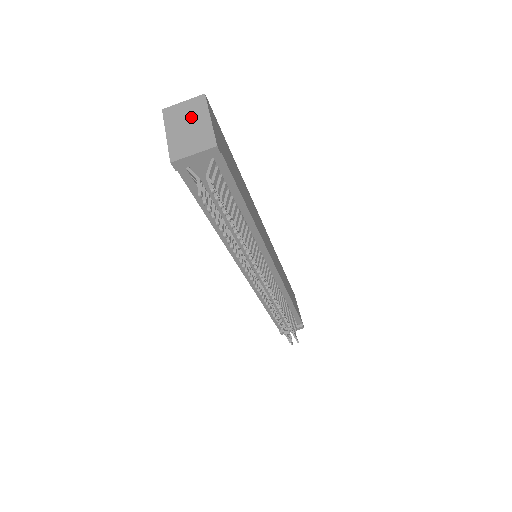
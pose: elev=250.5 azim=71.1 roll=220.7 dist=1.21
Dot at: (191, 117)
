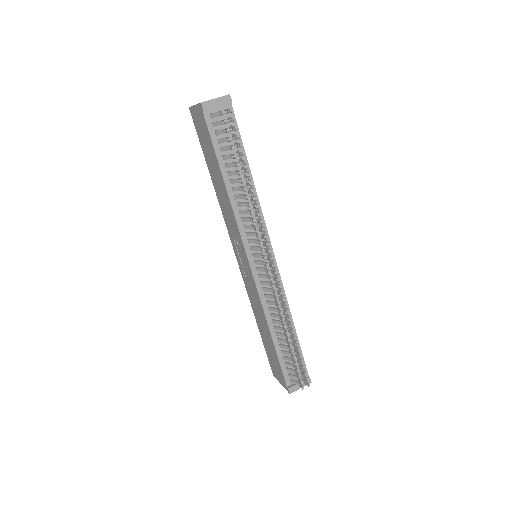
Dot at: occluded
